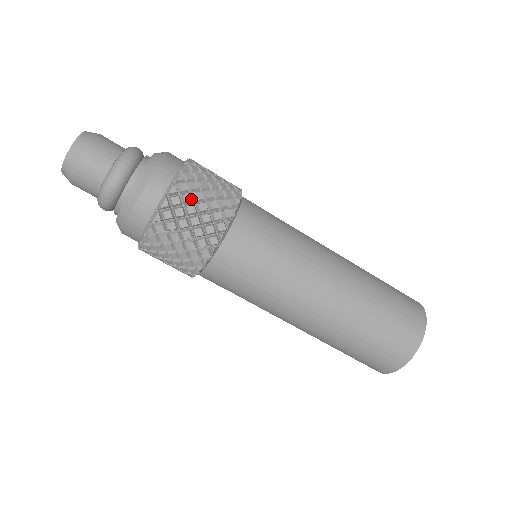
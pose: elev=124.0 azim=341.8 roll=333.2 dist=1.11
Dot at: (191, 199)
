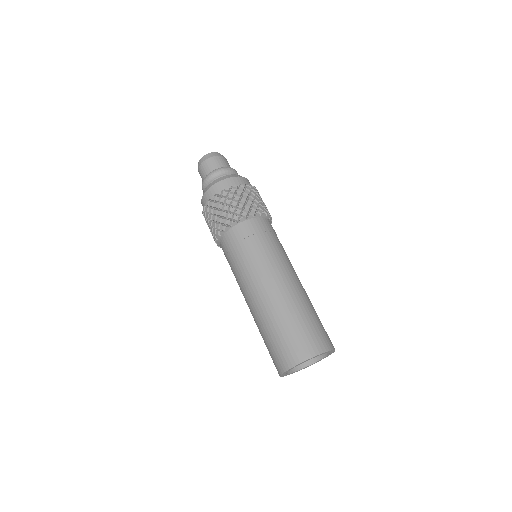
Dot at: (248, 193)
